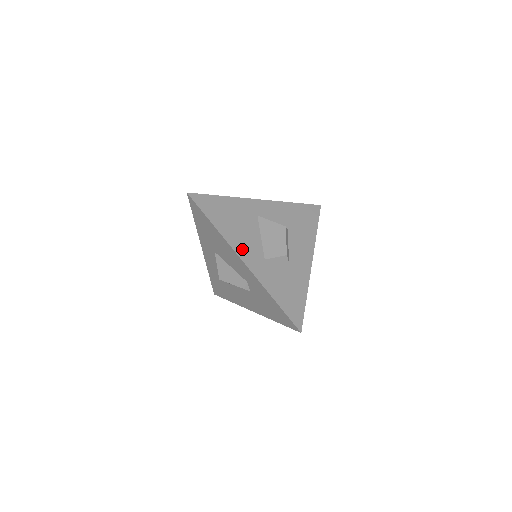
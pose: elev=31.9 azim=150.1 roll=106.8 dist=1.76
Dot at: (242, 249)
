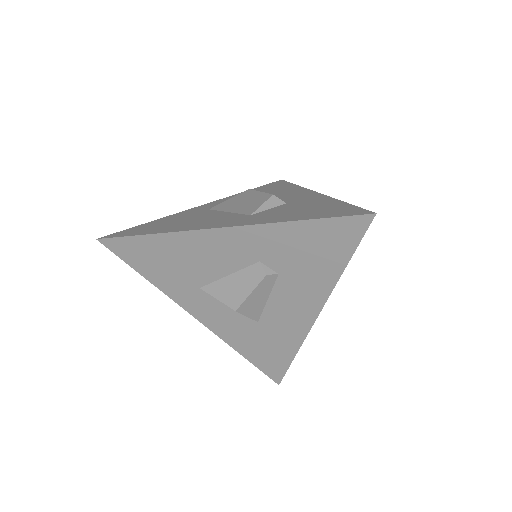
Dot at: (209, 225)
